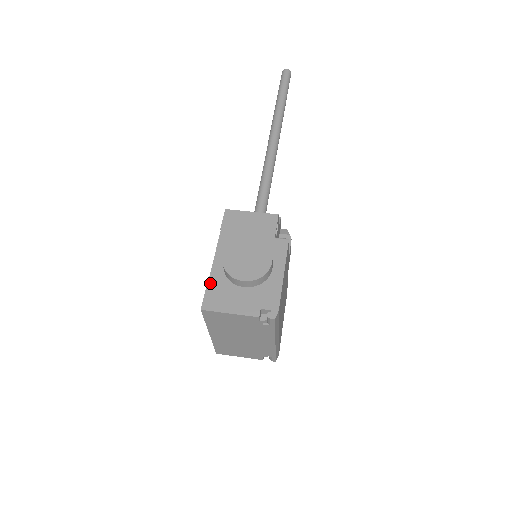
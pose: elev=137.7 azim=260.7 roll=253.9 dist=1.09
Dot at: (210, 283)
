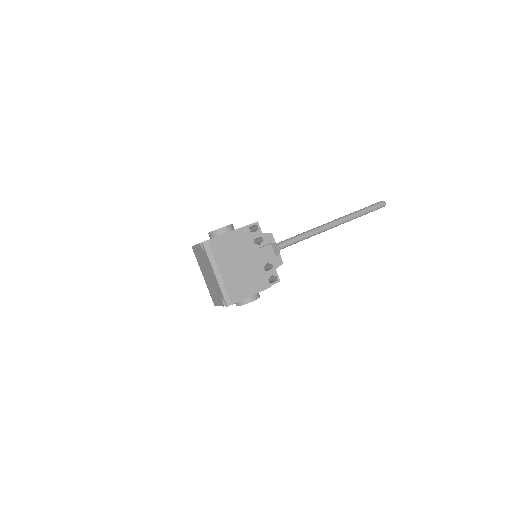
Dot at: occluded
